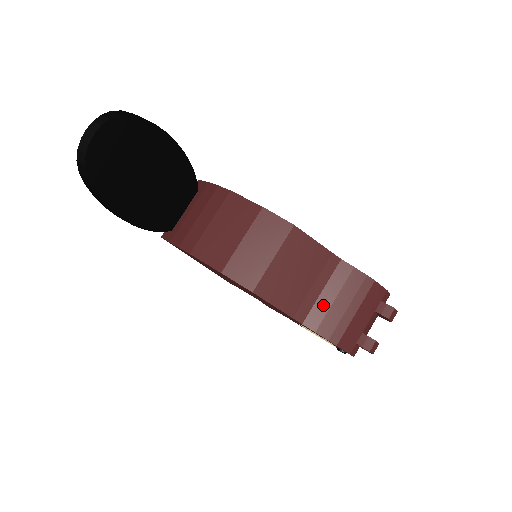
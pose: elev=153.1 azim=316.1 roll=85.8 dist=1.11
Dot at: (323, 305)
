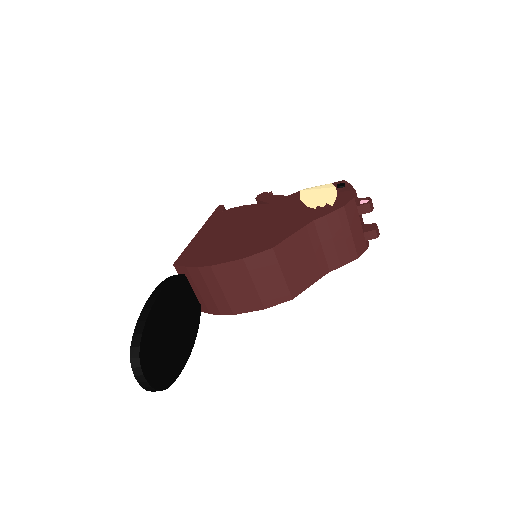
Dot at: (330, 252)
